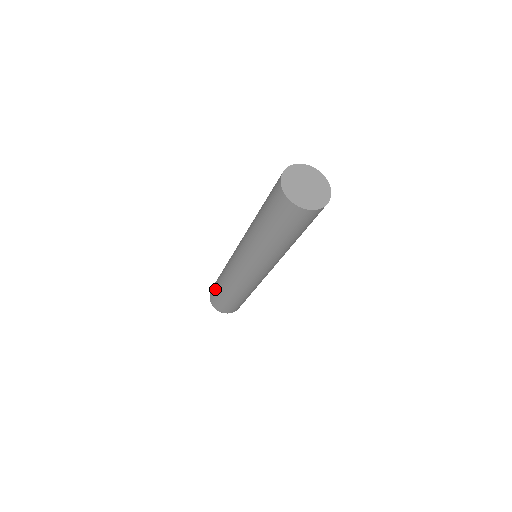
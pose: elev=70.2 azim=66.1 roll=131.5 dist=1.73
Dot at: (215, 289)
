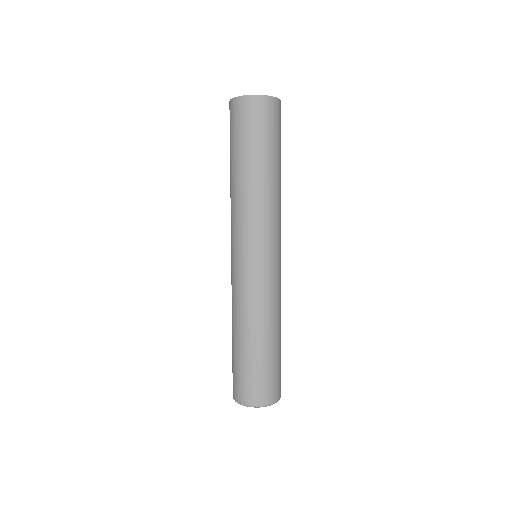
Dot at: (234, 365)
